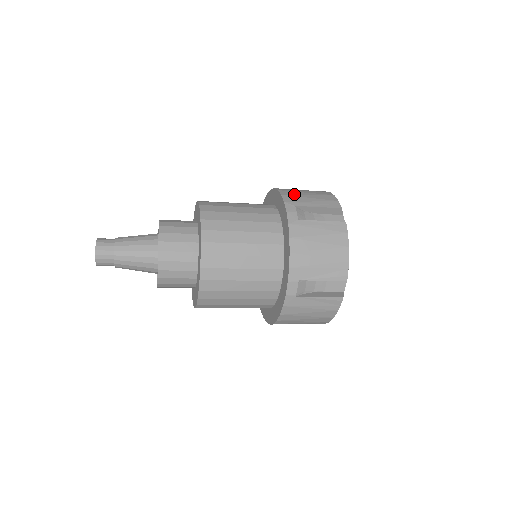
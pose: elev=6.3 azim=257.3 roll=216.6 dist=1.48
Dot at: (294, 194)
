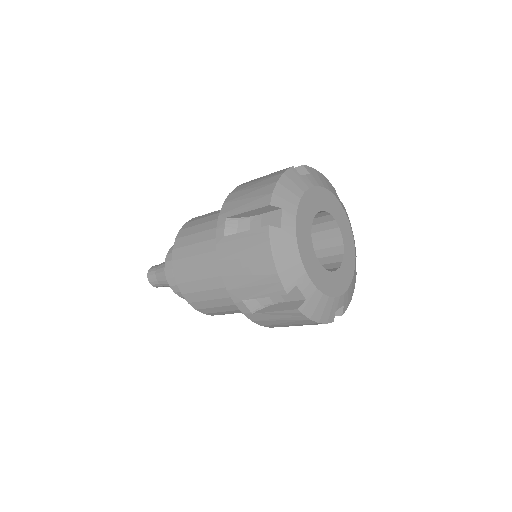
Dot at: (235, 197)
